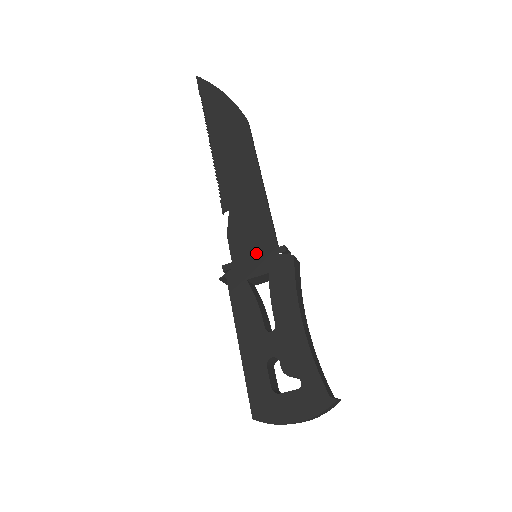
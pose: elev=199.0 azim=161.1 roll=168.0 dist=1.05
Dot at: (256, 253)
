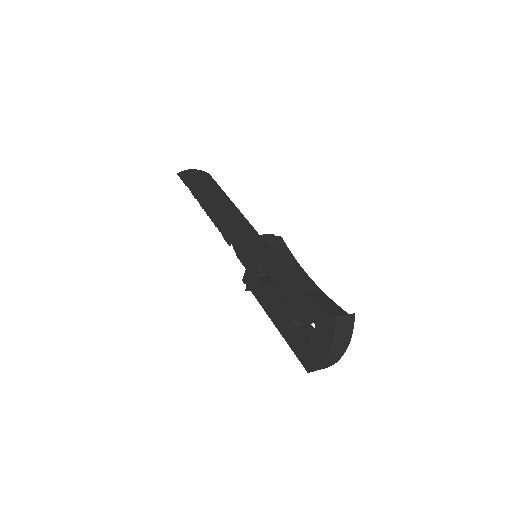
Dot at: occluded
